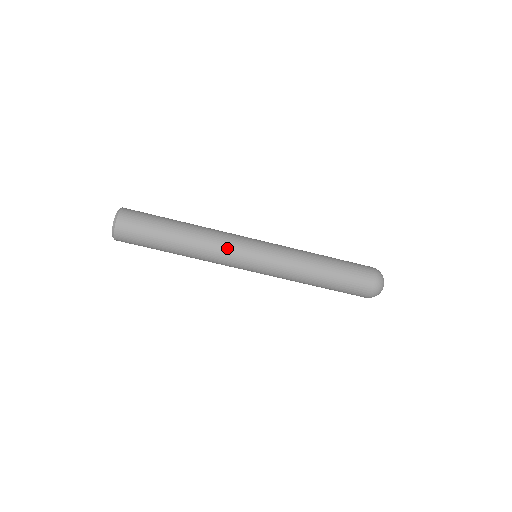
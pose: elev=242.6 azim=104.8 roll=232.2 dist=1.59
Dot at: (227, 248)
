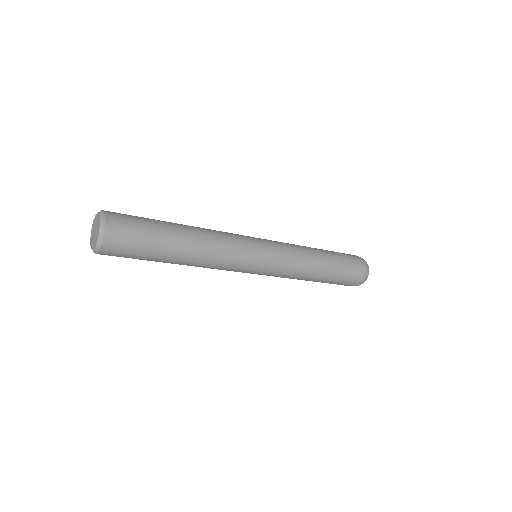
Dot at: (234, 255)
